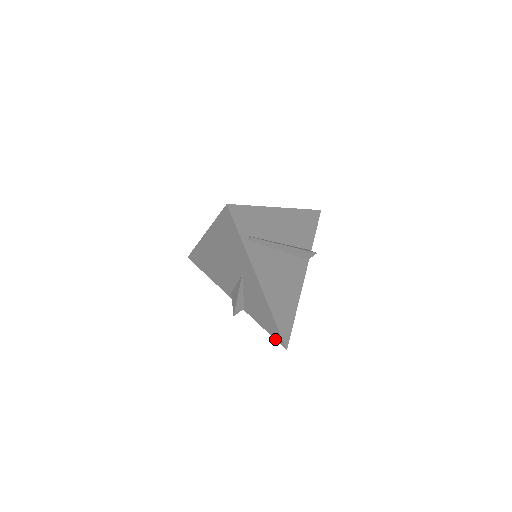
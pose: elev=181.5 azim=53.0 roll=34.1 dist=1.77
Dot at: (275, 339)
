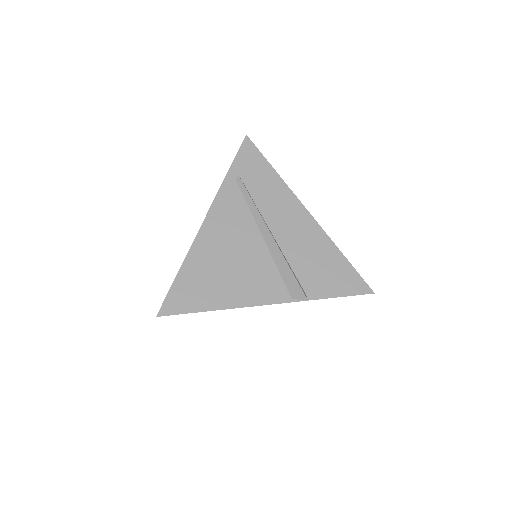
Dot at: occluded
